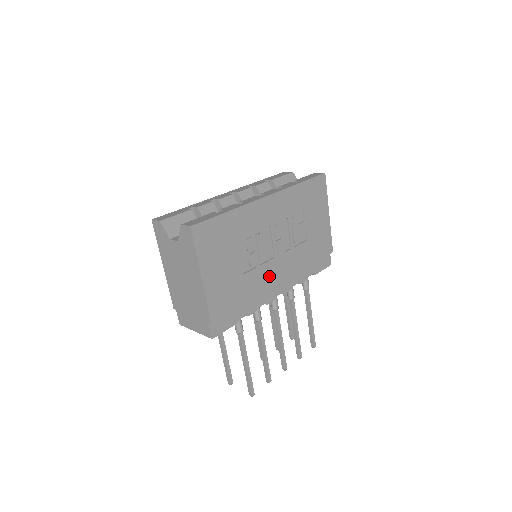
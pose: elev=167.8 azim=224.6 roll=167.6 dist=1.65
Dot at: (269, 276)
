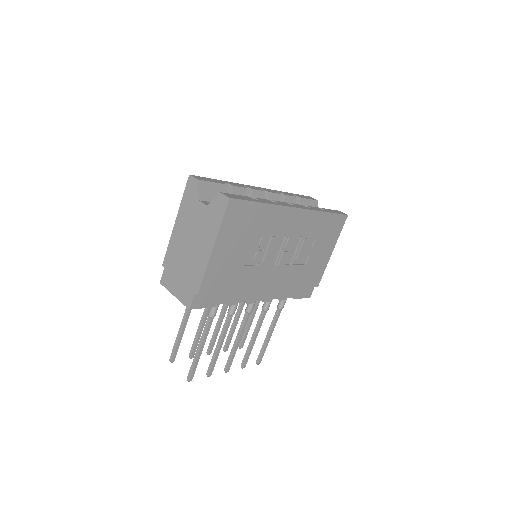
Dot at: (262, 279)
